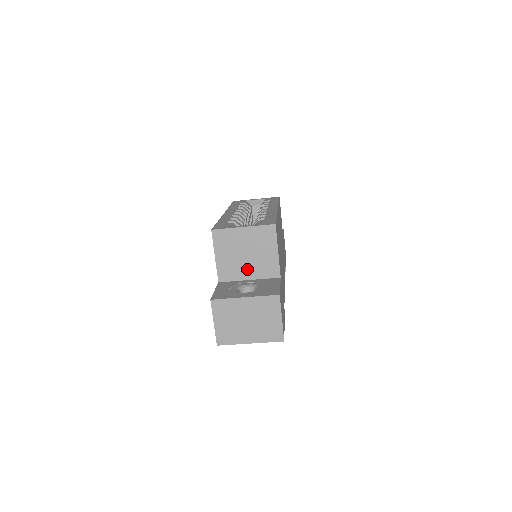
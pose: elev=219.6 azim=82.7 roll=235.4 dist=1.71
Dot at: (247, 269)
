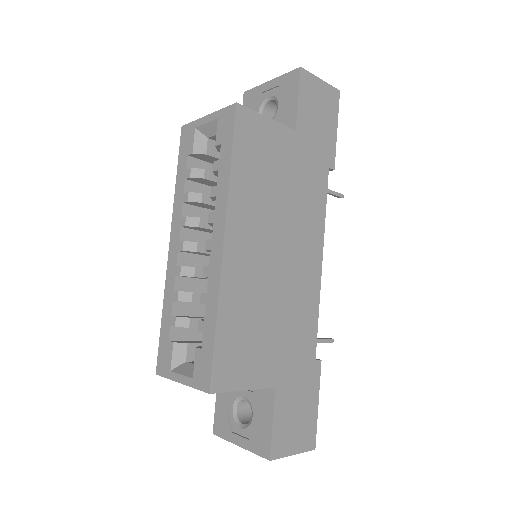
Dot at: occluded
